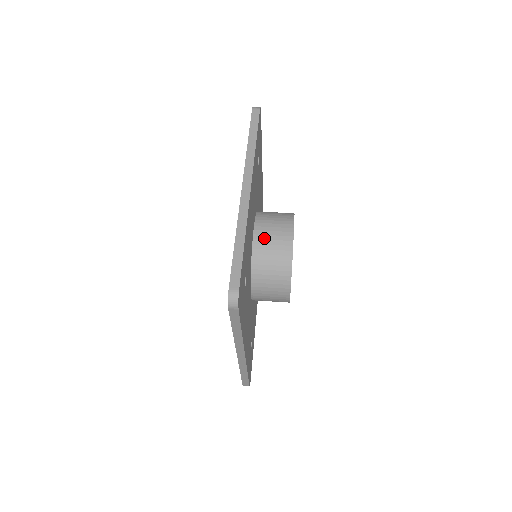
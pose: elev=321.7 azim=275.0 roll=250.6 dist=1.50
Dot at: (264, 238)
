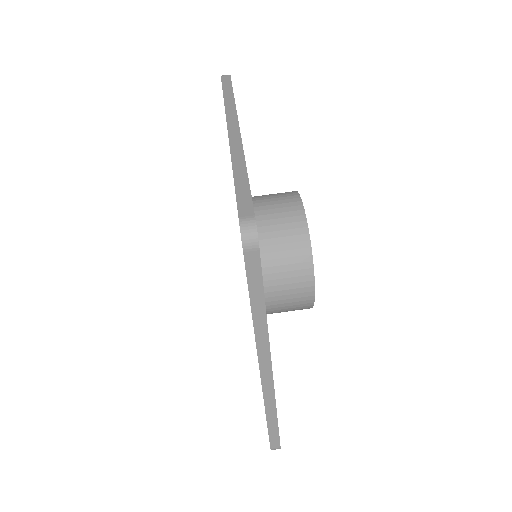
Dot at: (265, 213)
